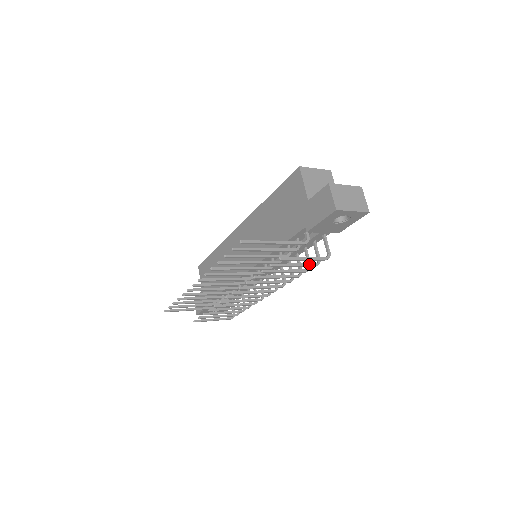
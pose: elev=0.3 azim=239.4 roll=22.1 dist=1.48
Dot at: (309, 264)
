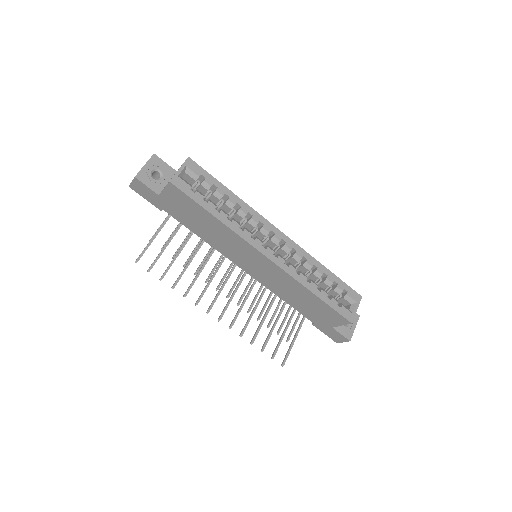
Dot at: occluded
